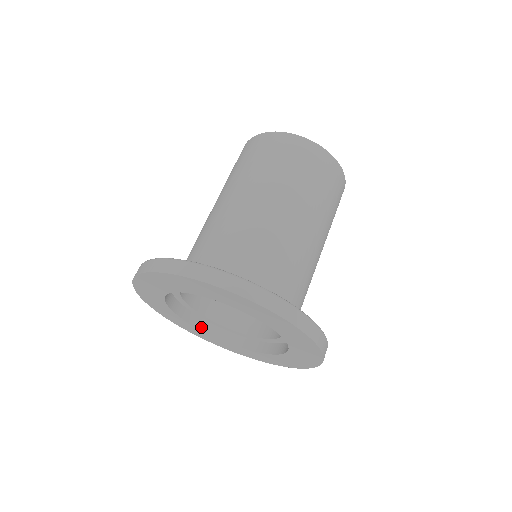
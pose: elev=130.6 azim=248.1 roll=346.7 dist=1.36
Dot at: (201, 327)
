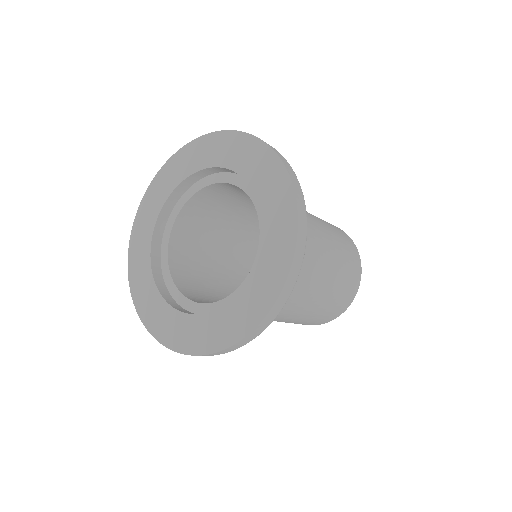
Dot at: (153, 254)
